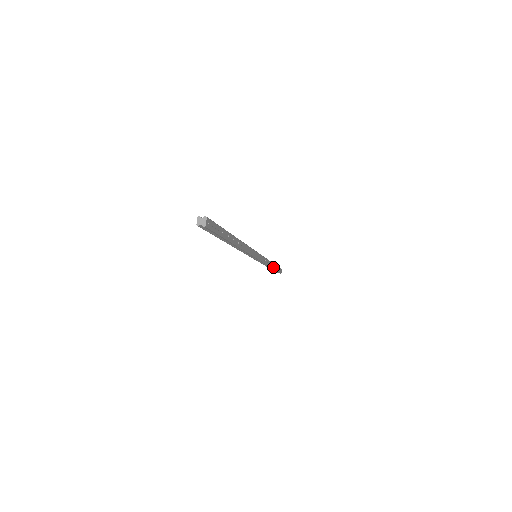
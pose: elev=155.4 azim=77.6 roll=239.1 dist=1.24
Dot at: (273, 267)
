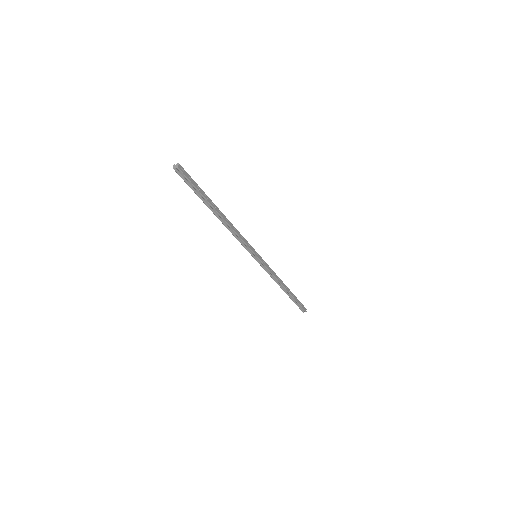
Dot at: (288, 290)
